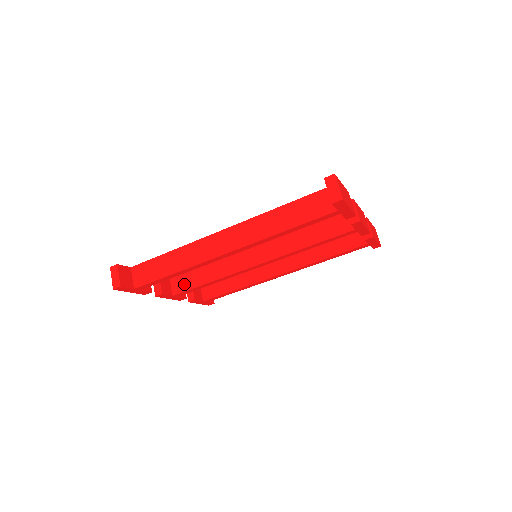
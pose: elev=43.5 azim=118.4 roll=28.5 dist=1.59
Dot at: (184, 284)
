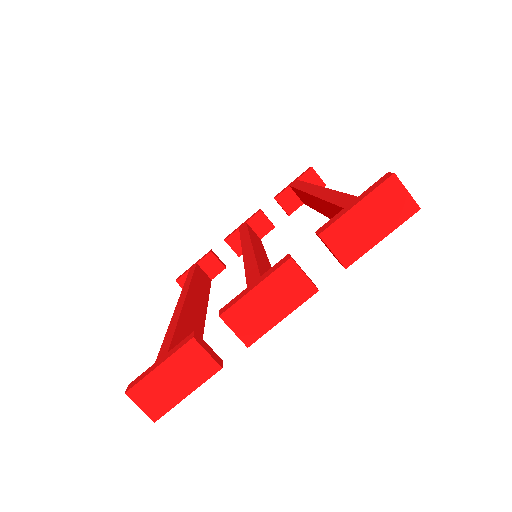
Dot at: occluded
